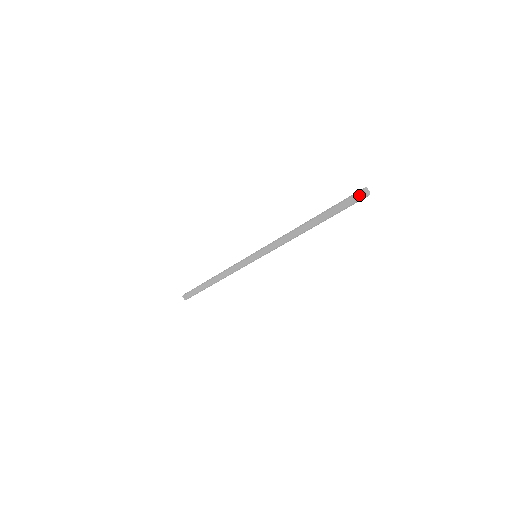
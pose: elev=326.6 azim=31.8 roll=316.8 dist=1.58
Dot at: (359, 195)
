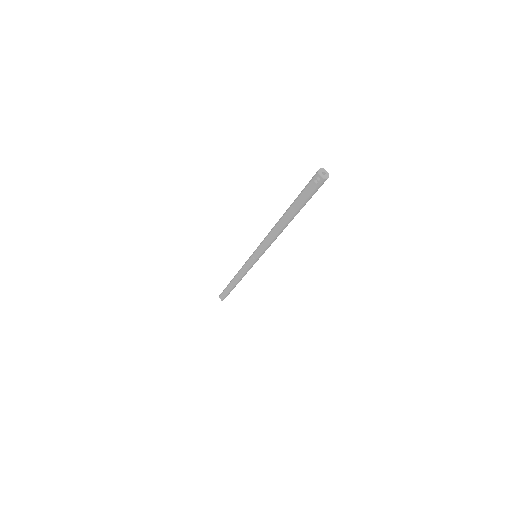
Dot at: (318, 179)
